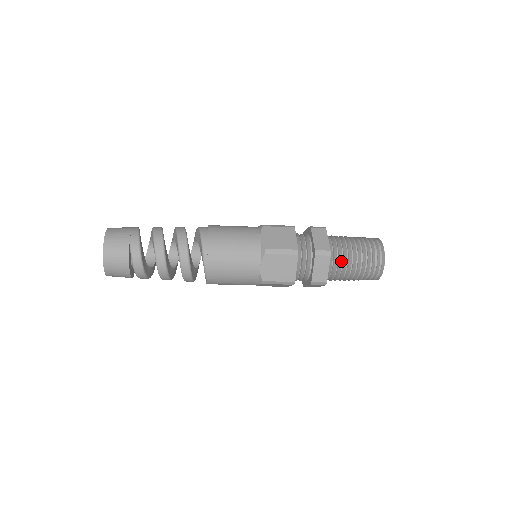
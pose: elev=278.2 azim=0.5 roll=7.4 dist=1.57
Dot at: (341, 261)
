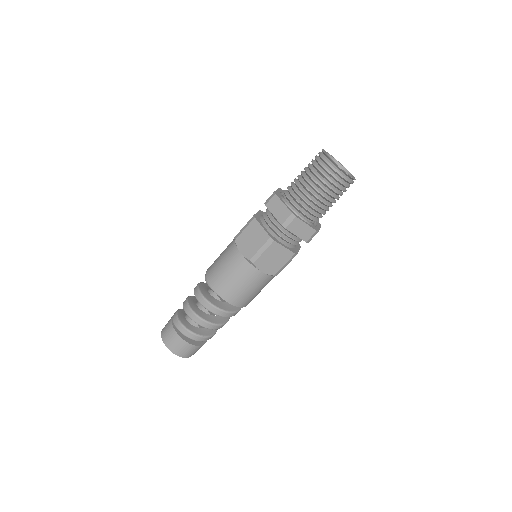
Dot at: (294, 191)
